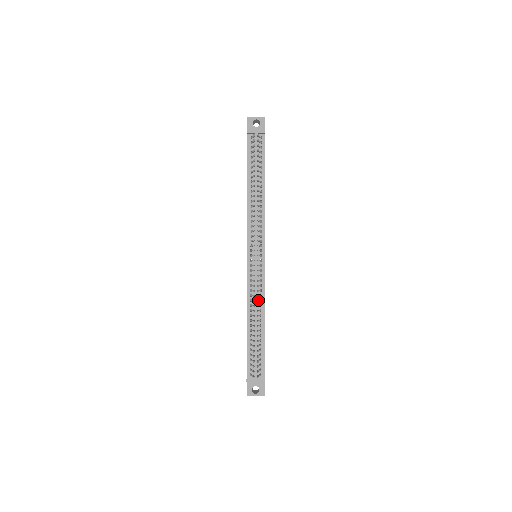
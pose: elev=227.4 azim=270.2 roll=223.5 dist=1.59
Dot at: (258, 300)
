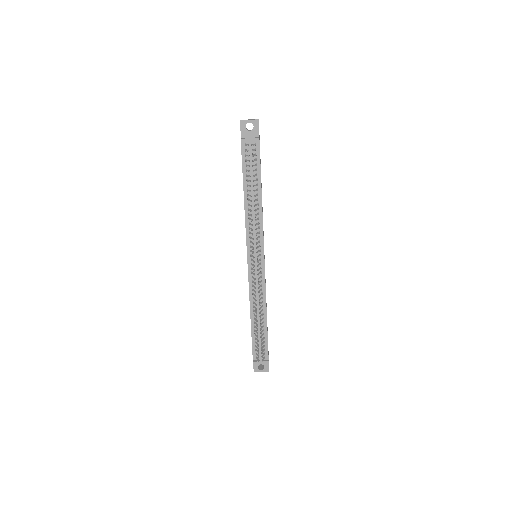
Dot at: (259, 300)
